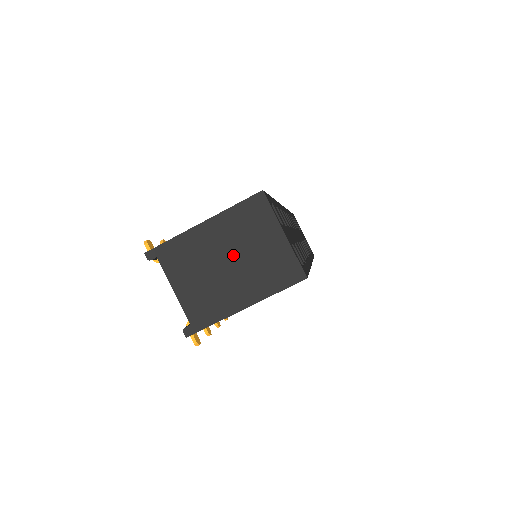
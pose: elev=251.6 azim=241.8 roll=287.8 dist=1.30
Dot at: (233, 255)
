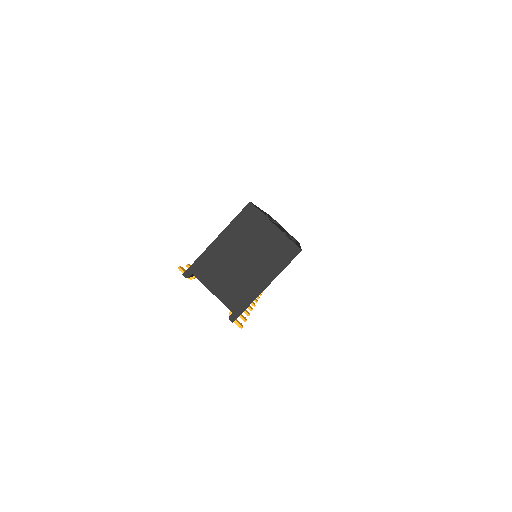
Dot at: (245, 253)
